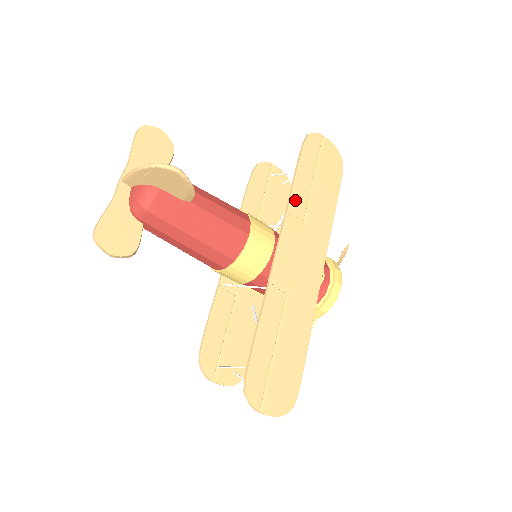
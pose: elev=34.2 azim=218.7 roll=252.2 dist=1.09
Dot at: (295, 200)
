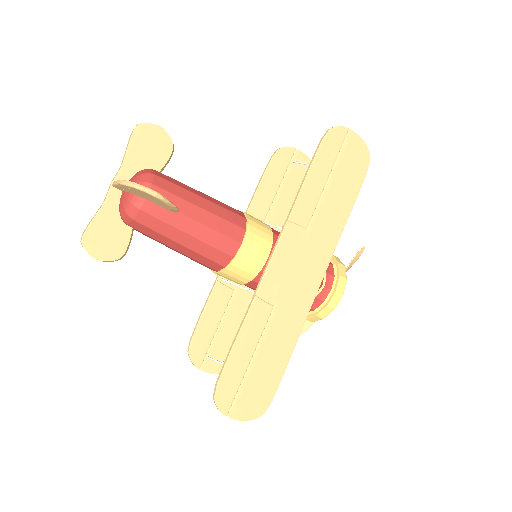
Dot at: (299, 207)
